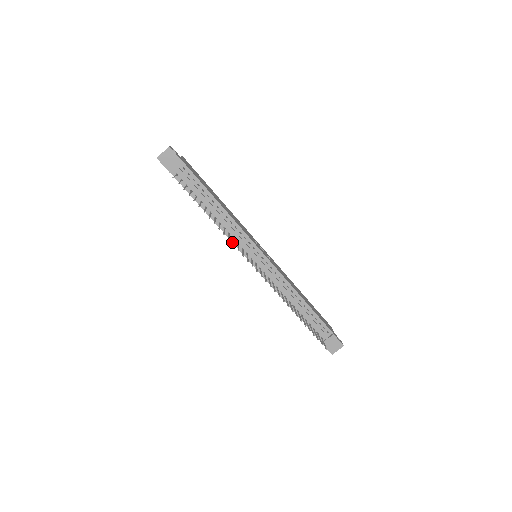
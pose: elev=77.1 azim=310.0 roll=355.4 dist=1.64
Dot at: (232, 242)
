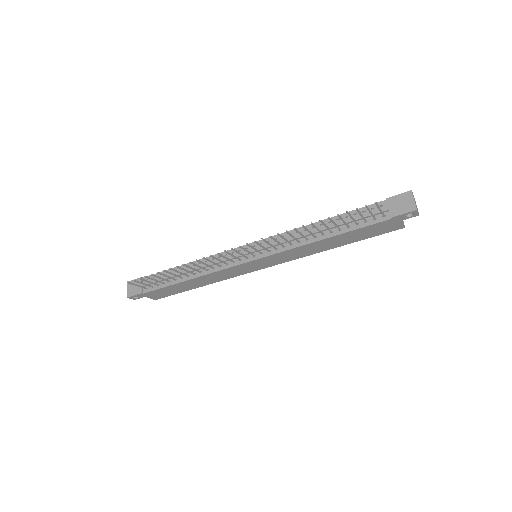
Dot at: (222, 270)
